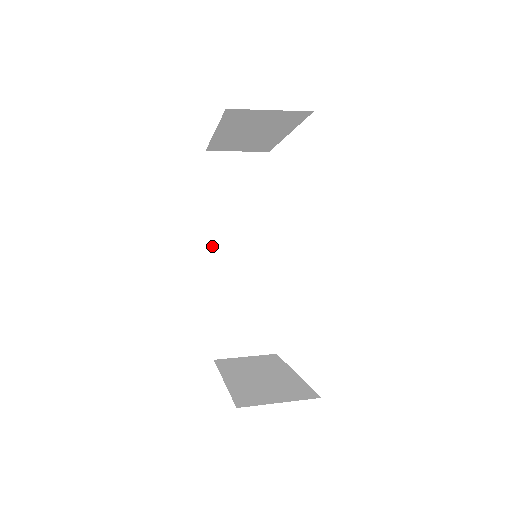
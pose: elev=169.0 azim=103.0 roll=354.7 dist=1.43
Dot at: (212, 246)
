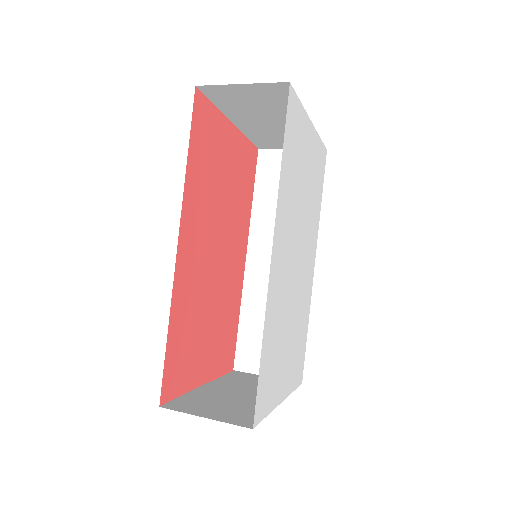
Dot at: (250, 248)
